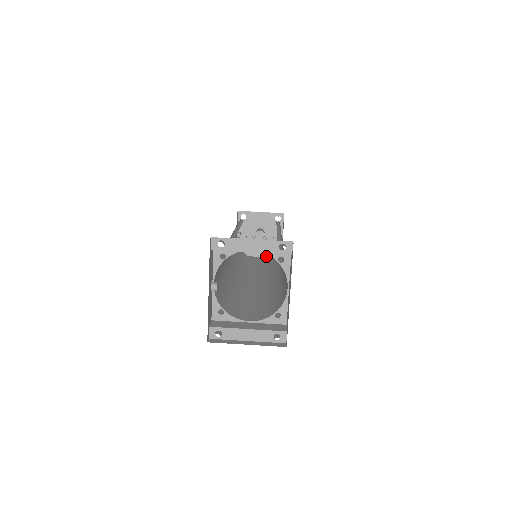
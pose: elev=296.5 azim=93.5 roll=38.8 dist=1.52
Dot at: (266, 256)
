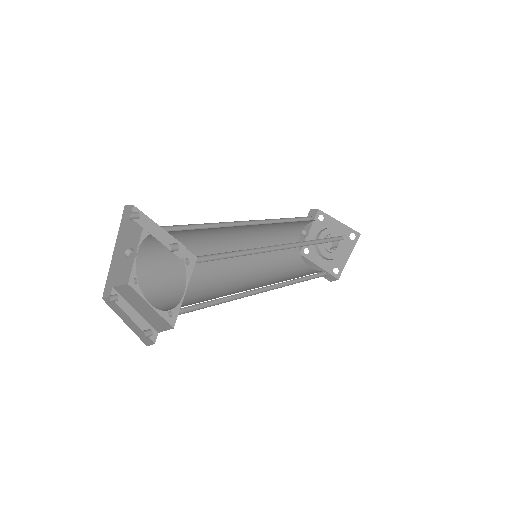
Dot at: (325, 269)
